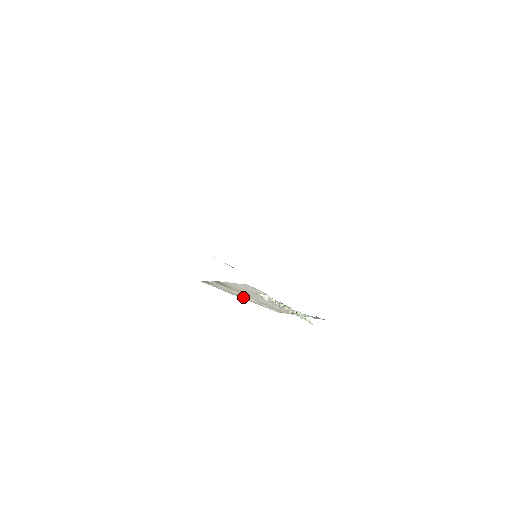
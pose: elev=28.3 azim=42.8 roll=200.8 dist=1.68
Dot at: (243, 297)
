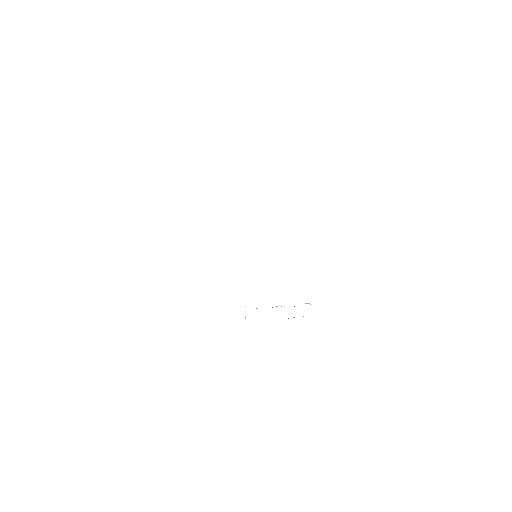
Dot at: occluded
